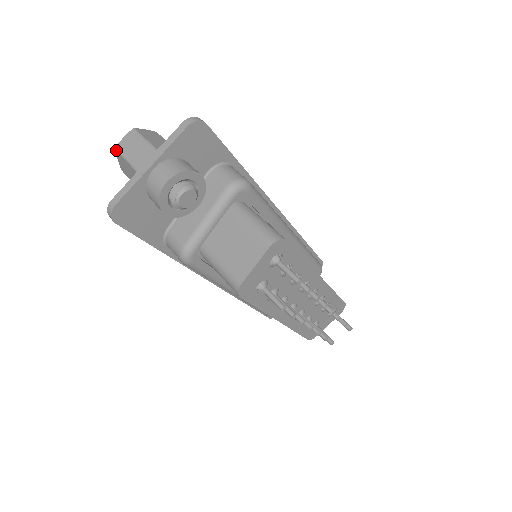
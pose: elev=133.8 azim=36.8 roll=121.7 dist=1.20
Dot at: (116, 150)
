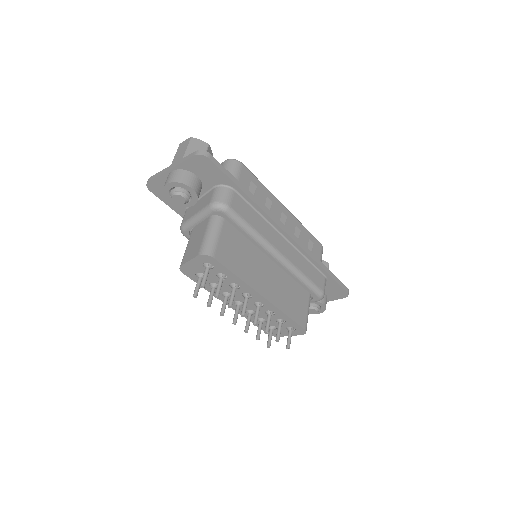
Dot at: (179, 146)
